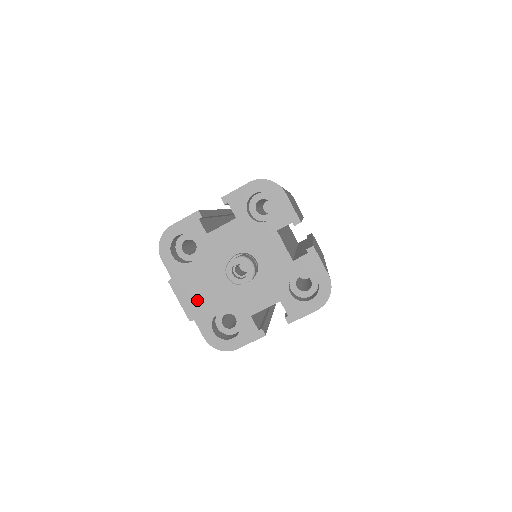
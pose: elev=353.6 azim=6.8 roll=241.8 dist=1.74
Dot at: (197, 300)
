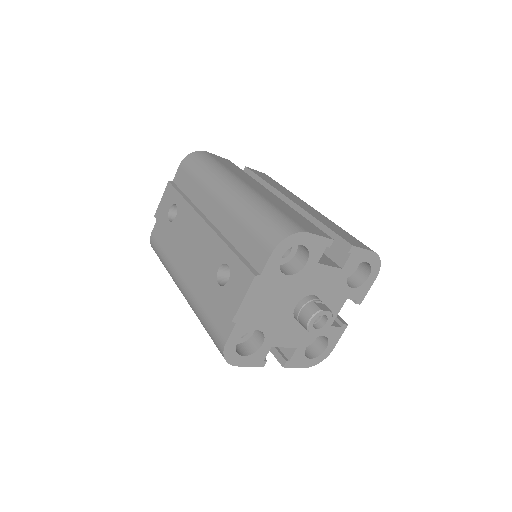
Dot at: (256, 309)
